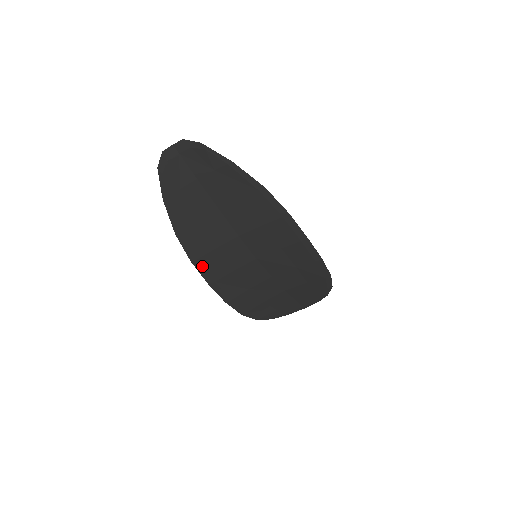
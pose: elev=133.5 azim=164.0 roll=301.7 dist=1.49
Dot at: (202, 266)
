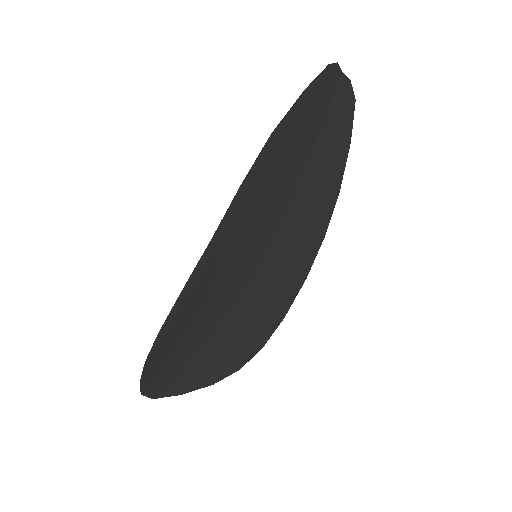
Dot at: (239, 203)
